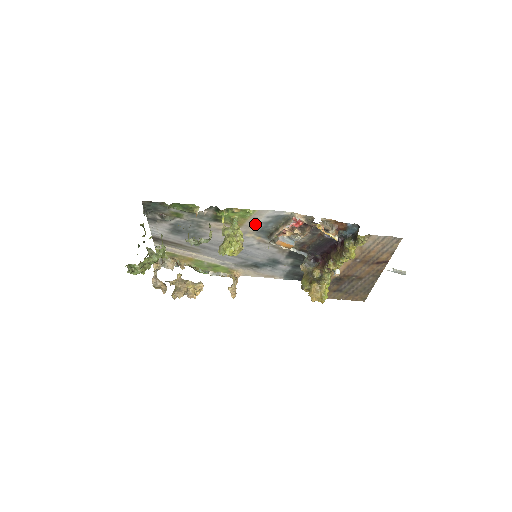
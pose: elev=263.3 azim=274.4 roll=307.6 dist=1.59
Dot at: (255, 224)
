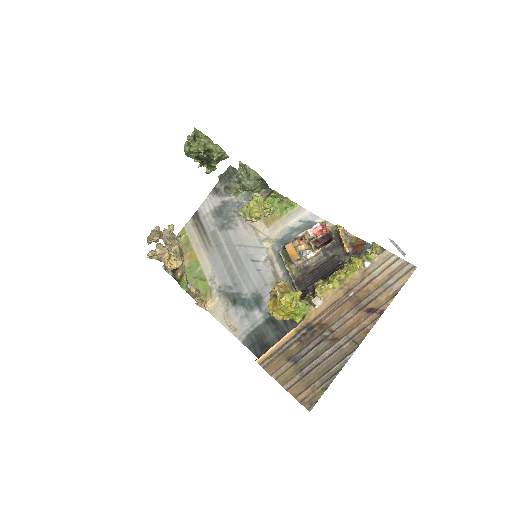
Dot at: (283, 228)
